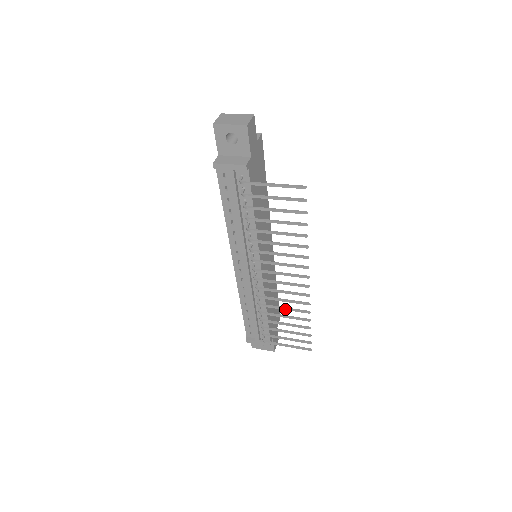
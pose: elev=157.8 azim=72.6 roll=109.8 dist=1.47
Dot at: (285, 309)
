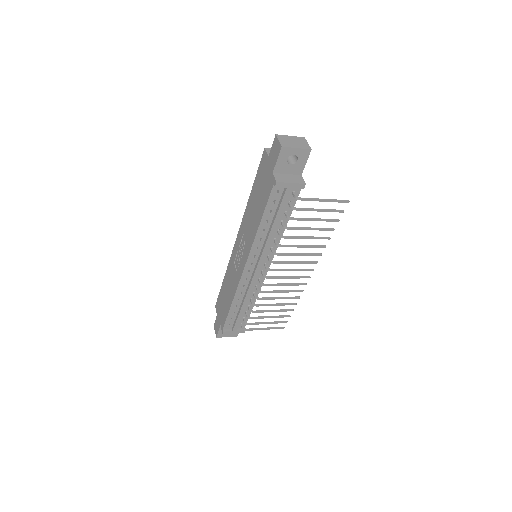
Dot at: (280, 298)
